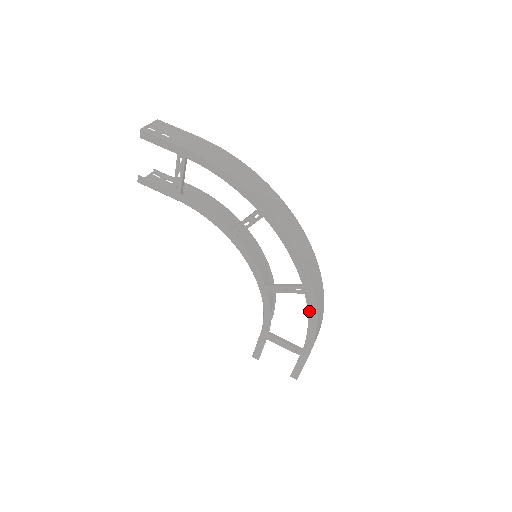
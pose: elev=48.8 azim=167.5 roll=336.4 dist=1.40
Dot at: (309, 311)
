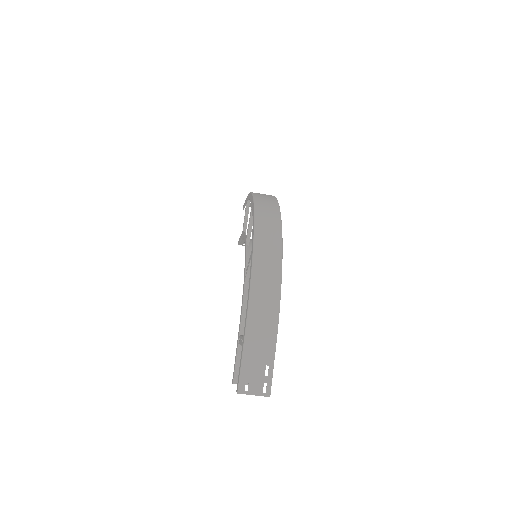
Dot at: (250, 272)
